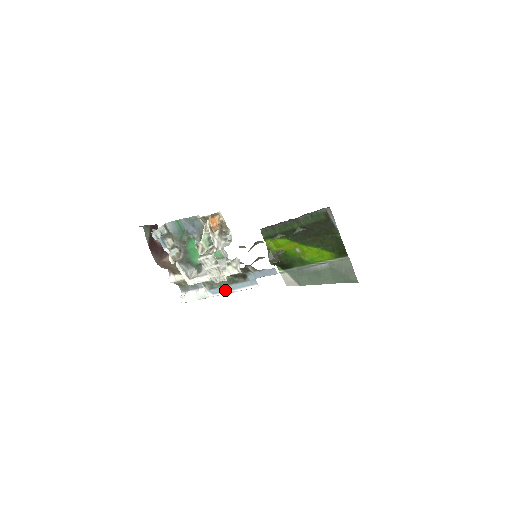
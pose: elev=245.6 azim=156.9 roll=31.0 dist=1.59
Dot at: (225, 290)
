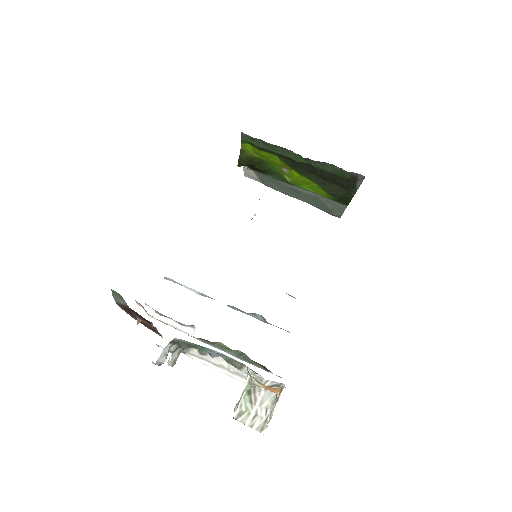
Dot at: (227, 352)
